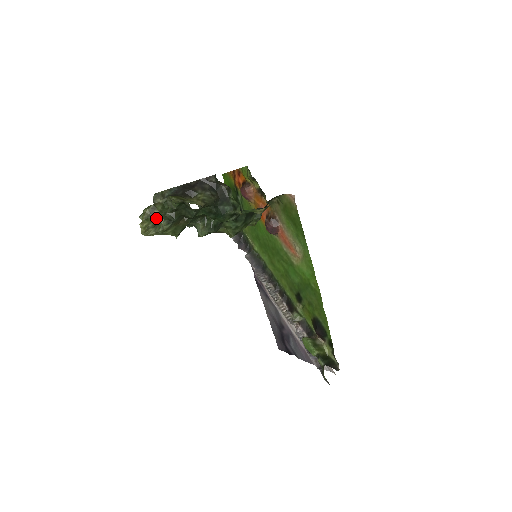
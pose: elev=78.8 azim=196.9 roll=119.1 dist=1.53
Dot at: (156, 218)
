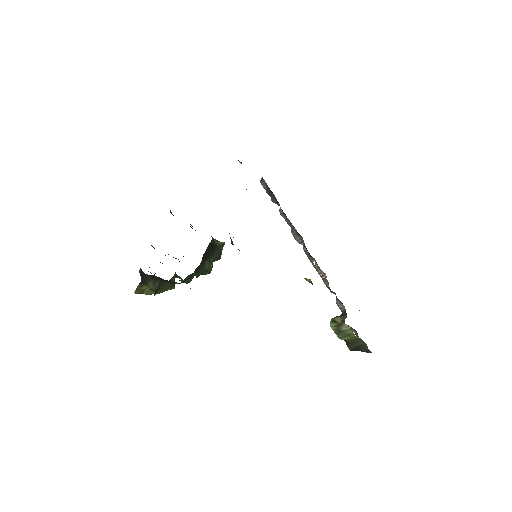
Dot at: occluded
